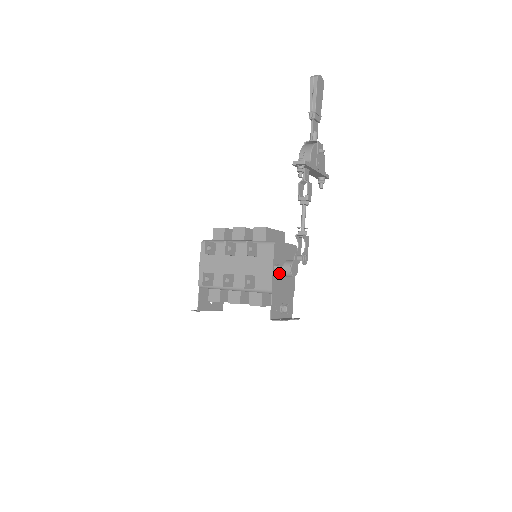
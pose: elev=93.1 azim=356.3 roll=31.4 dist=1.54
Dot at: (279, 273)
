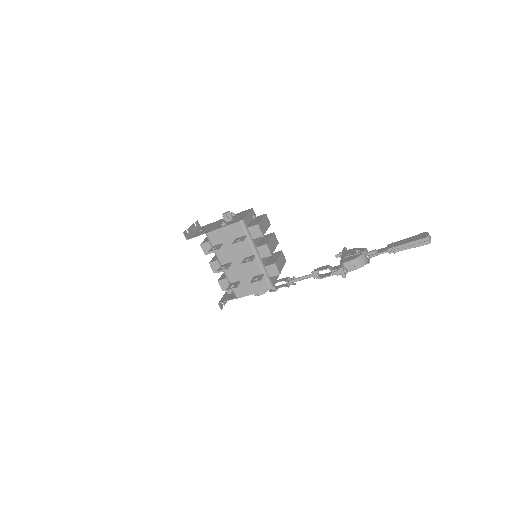
Dot at: occluded
